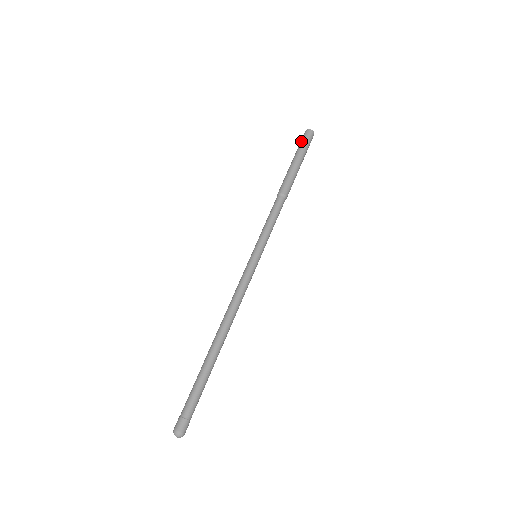
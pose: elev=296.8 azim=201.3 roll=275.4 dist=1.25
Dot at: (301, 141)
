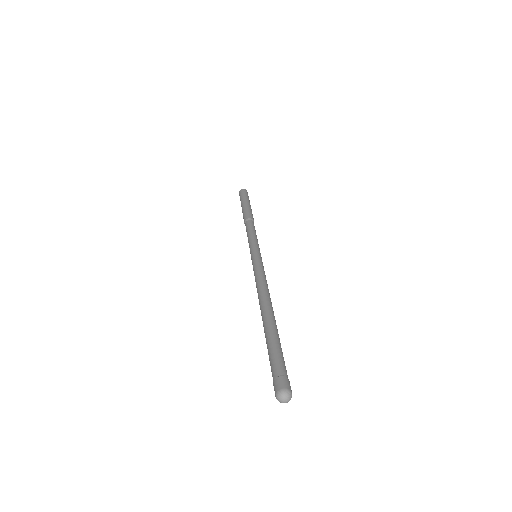
Dot at: occluded
